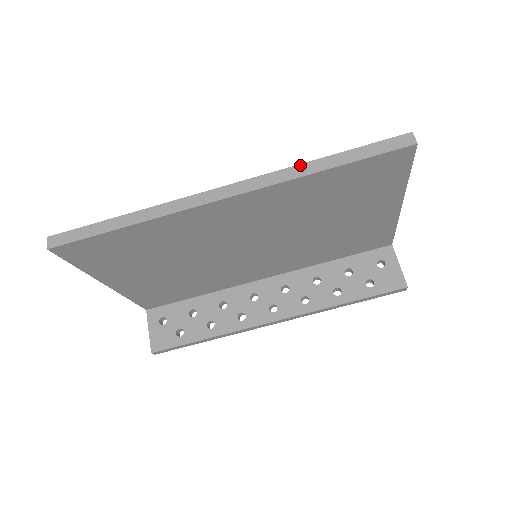
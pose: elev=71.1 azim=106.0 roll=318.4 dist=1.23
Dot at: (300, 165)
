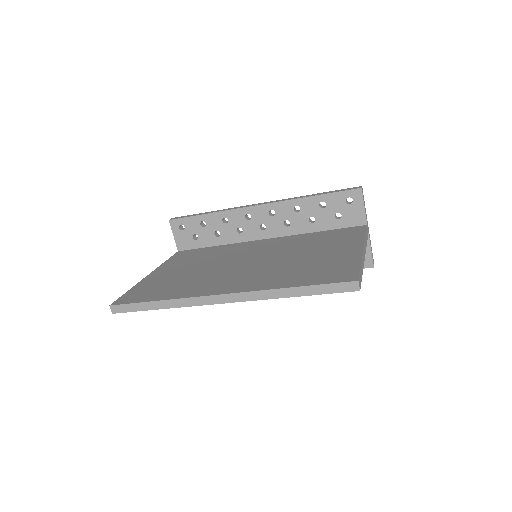
Dot at: (275, 290)
